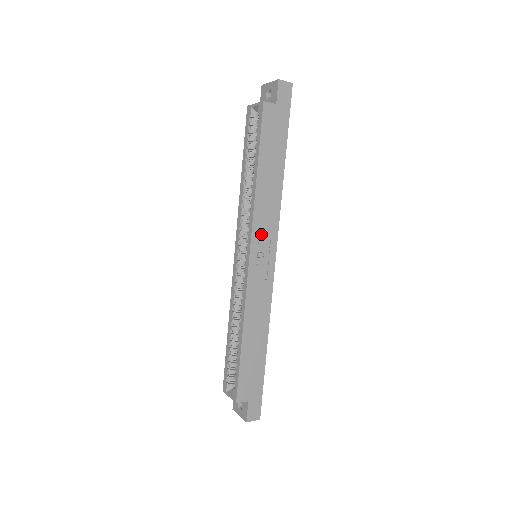
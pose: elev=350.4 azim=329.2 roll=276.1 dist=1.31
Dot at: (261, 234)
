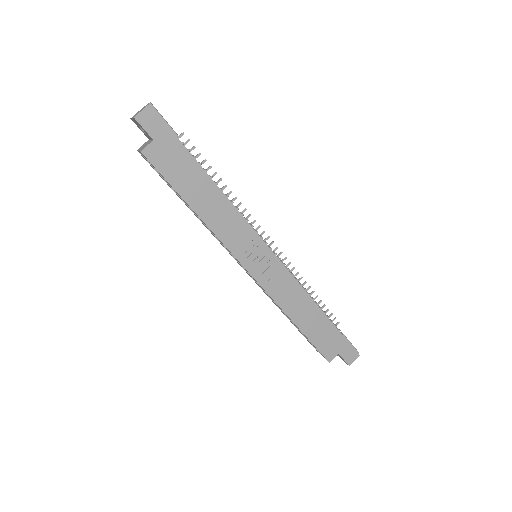
Dot at: (242, 247)
